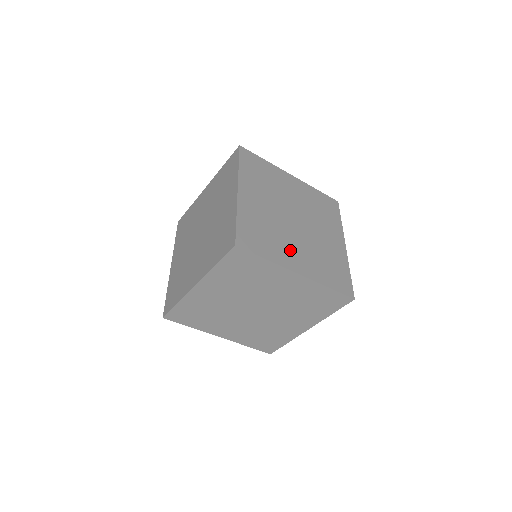
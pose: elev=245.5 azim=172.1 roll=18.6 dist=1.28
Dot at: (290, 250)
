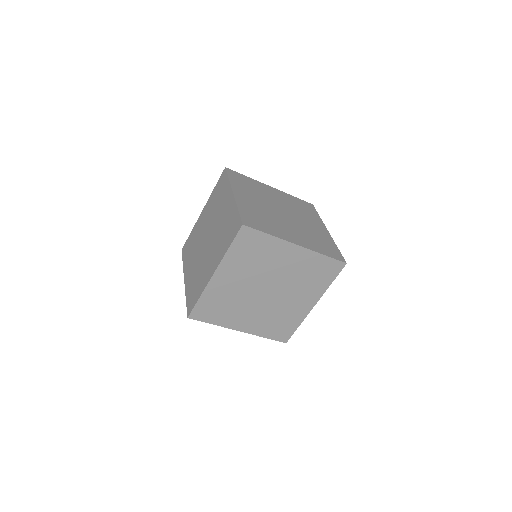
Dot at: (285, 230)
